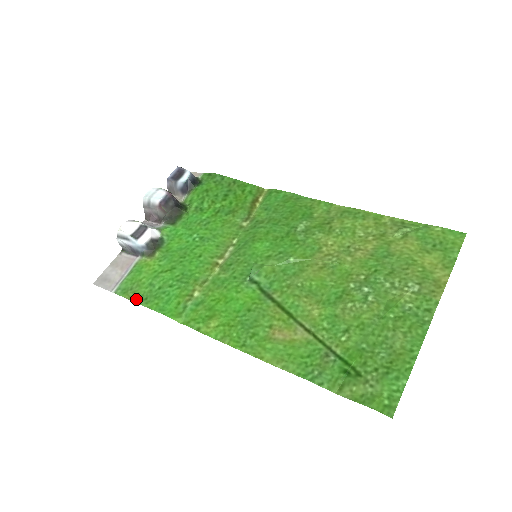
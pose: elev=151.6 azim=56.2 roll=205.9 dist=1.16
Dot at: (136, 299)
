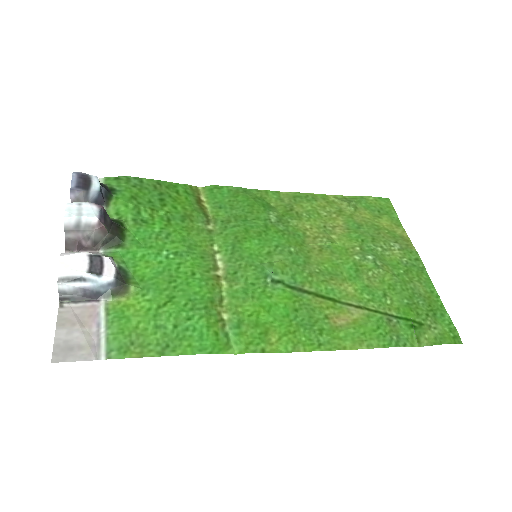
Dot at: (152, 352)
